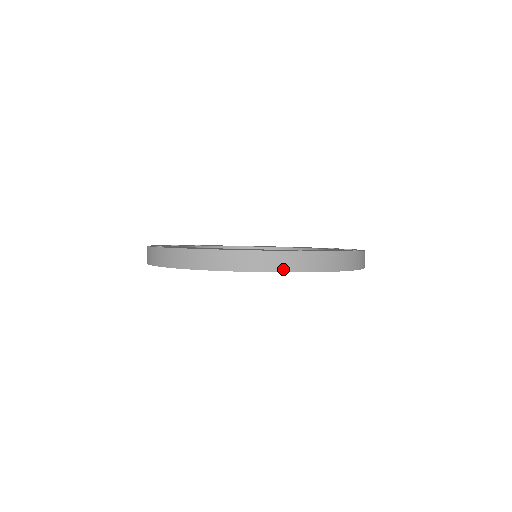
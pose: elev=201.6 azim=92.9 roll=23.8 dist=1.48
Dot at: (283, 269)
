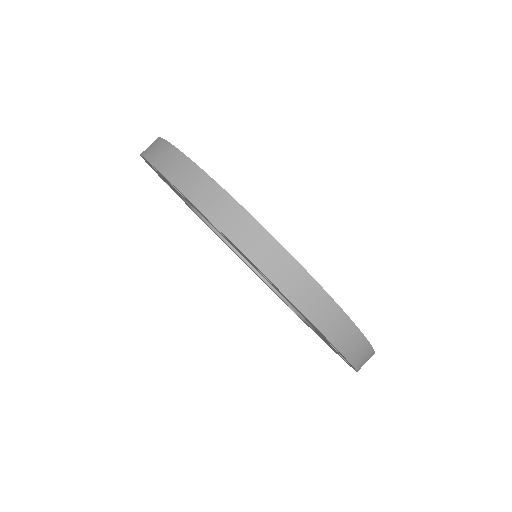
Dot at: (294, 298)
